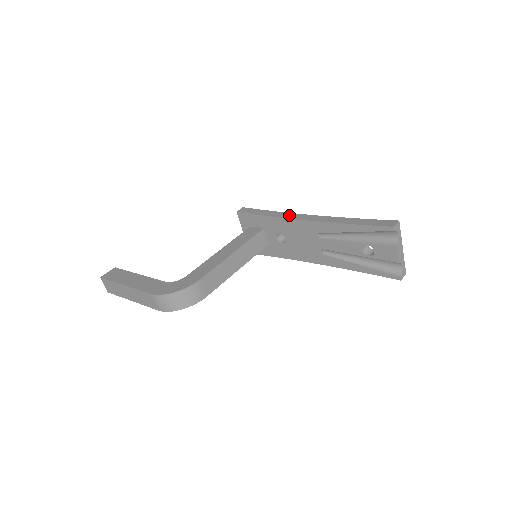
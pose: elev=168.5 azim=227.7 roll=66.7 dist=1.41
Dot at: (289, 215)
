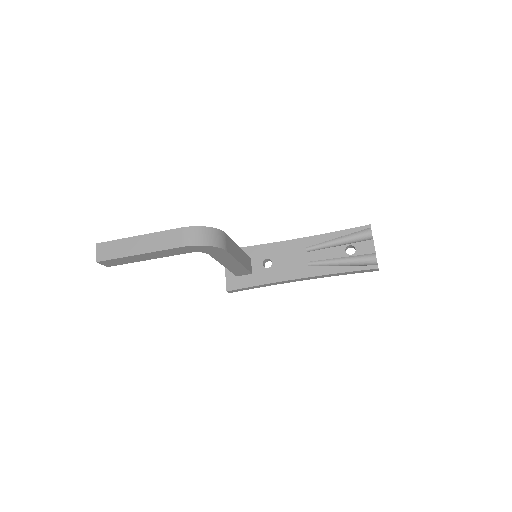
Dot at: occluded
